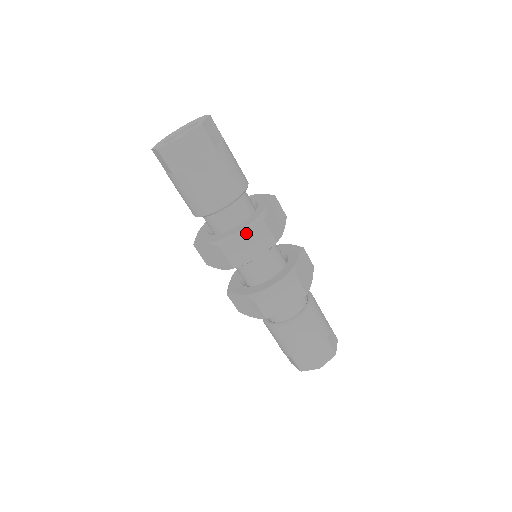
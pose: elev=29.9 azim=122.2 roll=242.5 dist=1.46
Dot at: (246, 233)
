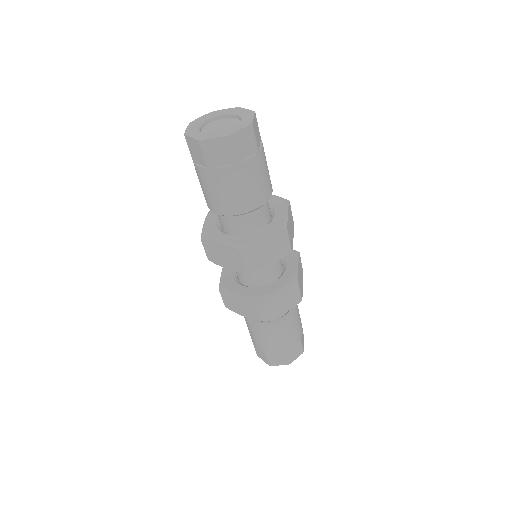
Dot at: (268, 240)
